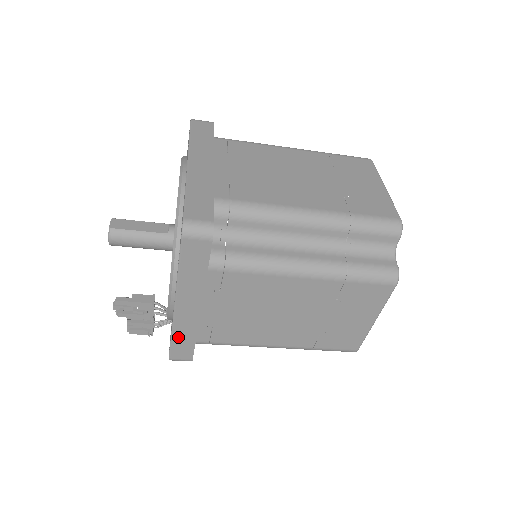
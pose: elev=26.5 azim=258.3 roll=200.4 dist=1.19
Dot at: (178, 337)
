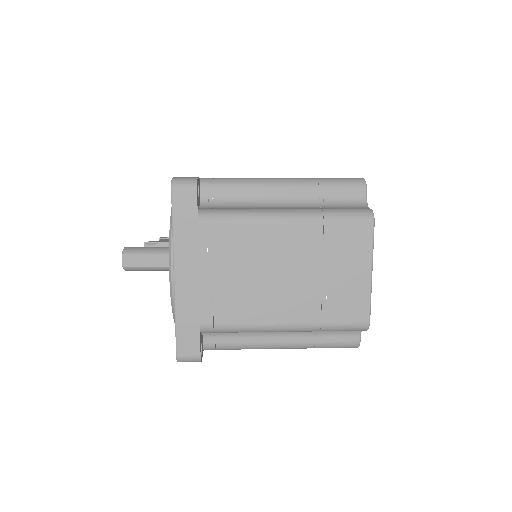
Dot at: occluded
